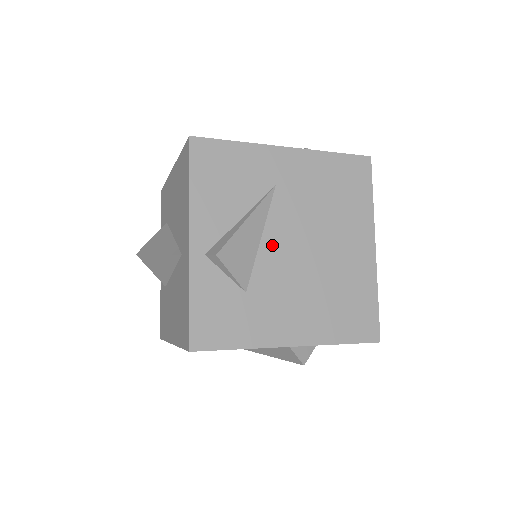
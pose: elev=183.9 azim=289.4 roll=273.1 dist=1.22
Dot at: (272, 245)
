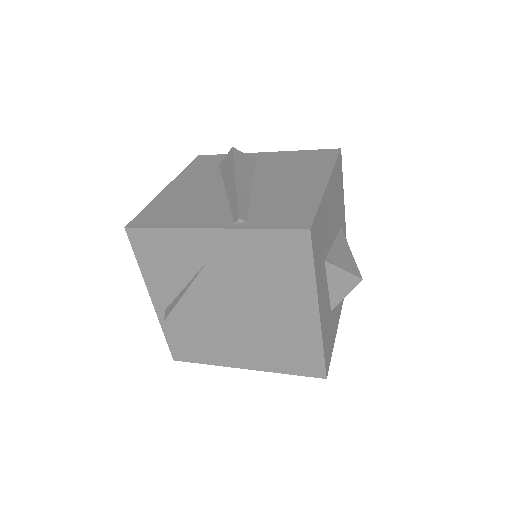
Dot at: (215, 306)
